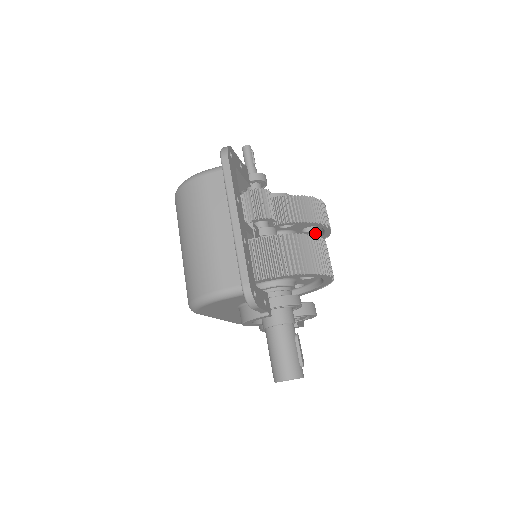
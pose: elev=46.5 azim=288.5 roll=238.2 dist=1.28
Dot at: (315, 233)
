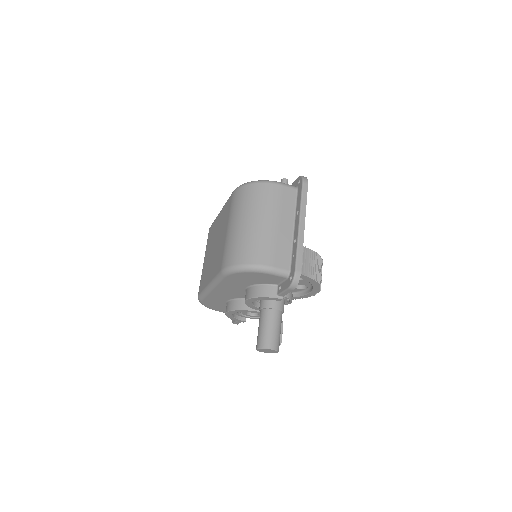
Dot at: occluded
